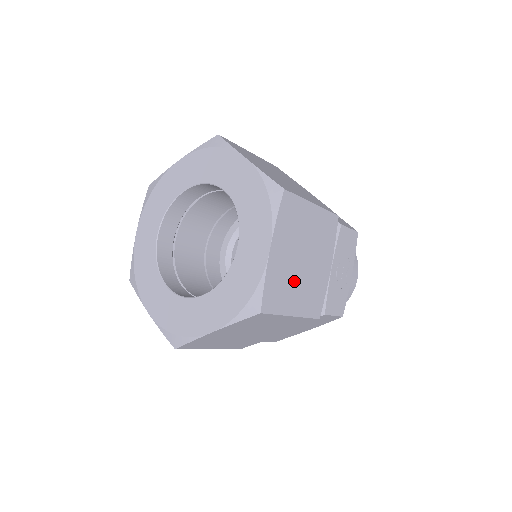
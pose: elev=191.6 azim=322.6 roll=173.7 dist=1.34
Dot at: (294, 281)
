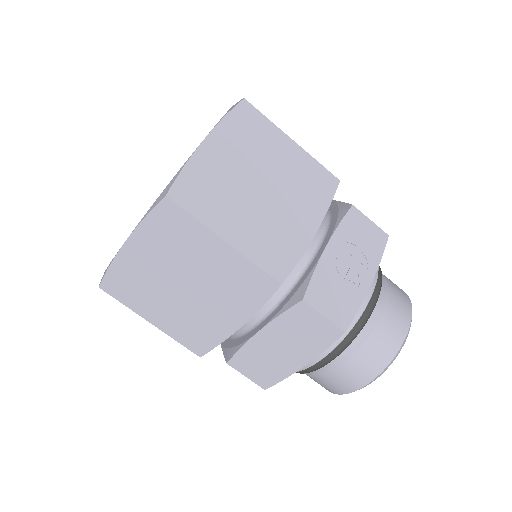
Dot at: (239, 200)
